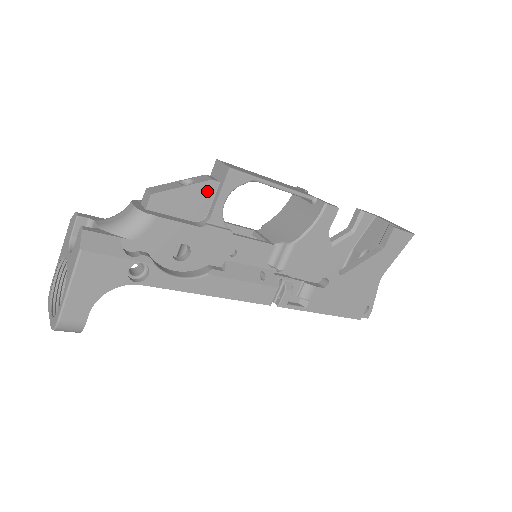
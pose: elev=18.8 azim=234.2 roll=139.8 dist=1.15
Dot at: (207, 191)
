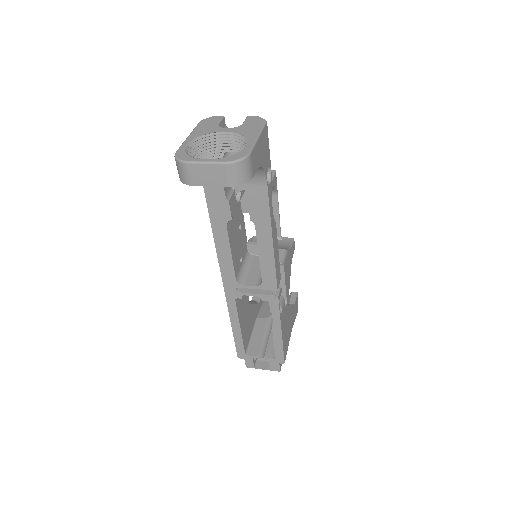
Dot at: occluded
